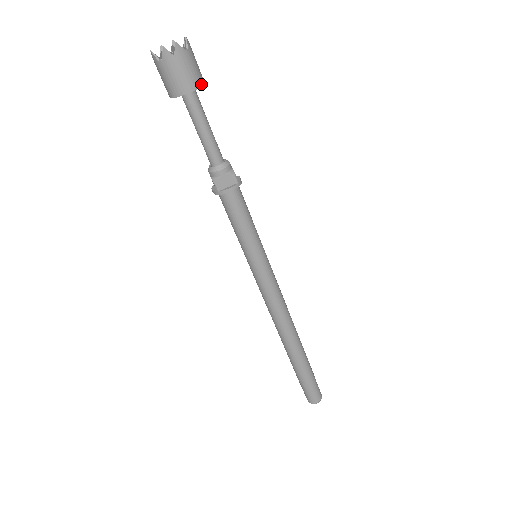
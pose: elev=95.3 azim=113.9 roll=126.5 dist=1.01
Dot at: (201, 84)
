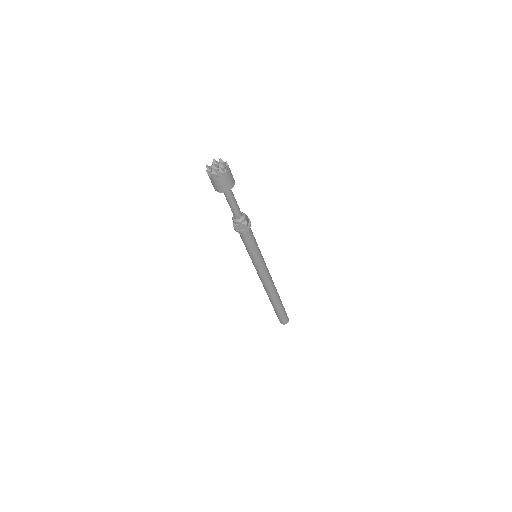
Dot at: (232, 187)
